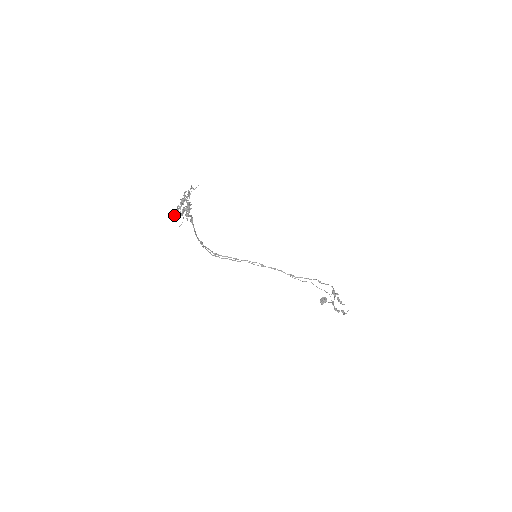
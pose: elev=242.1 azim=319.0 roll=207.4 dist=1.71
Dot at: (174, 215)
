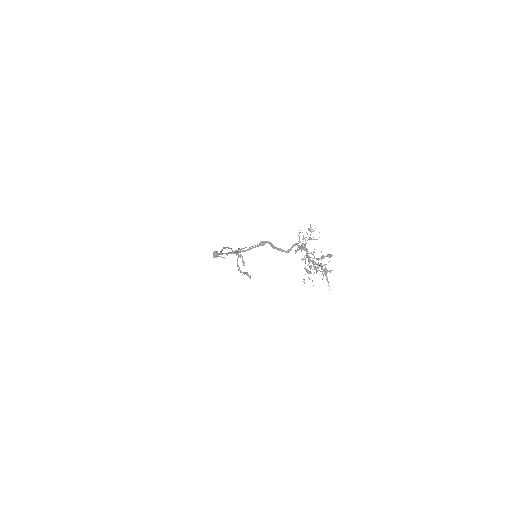
Dot at: (310, 273)
